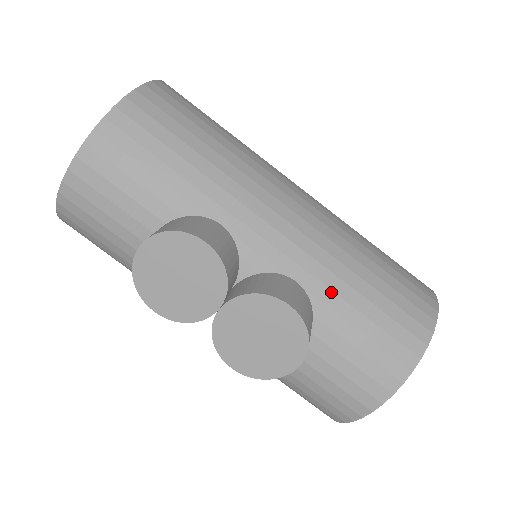
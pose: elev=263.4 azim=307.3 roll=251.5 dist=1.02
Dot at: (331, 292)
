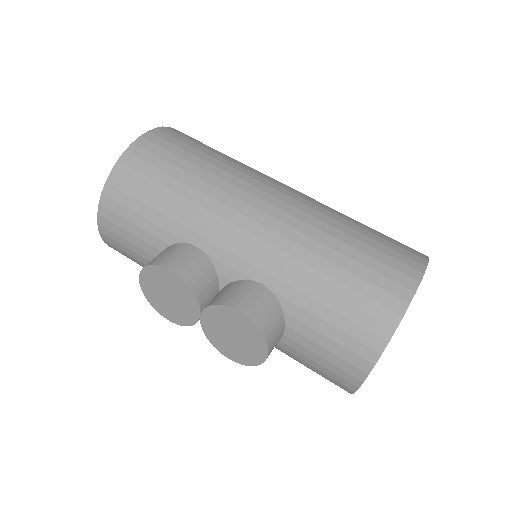
Dot at: (294, 290)
